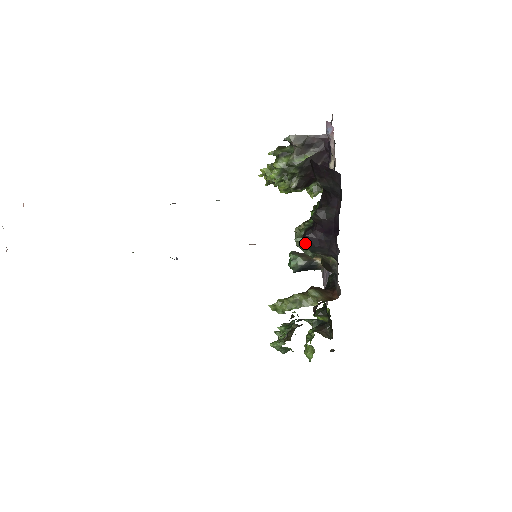
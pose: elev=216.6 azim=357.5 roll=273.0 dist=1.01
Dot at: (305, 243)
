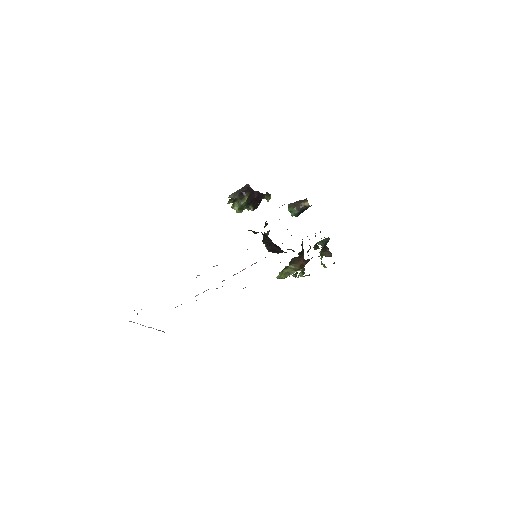
Dot at: occluded
